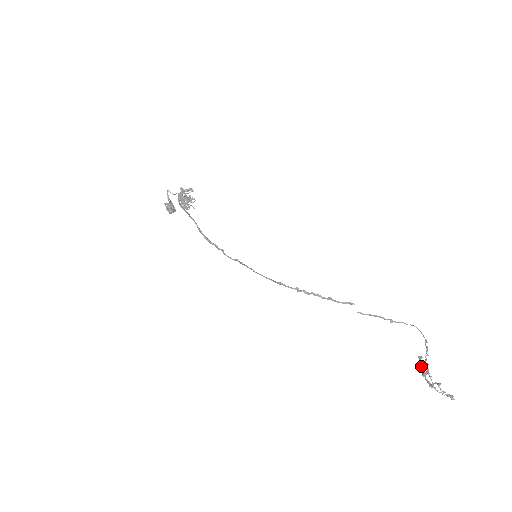
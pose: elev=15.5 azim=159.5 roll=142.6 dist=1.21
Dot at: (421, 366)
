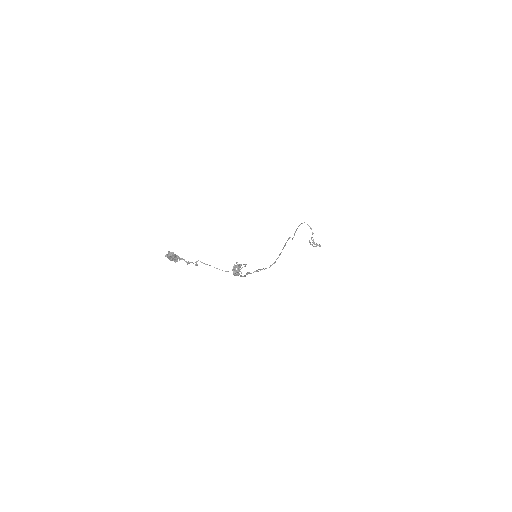
Dot at: (309, 241)
